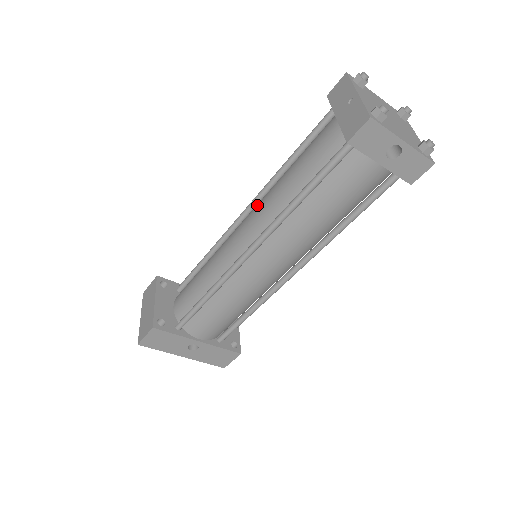
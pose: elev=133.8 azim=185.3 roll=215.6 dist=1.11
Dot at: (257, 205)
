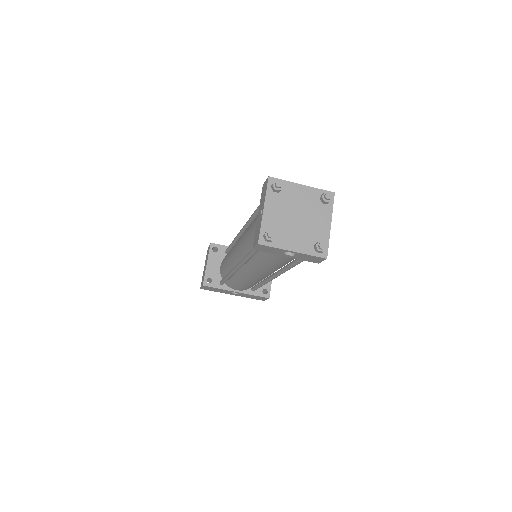
Dot at: (242, 235)
